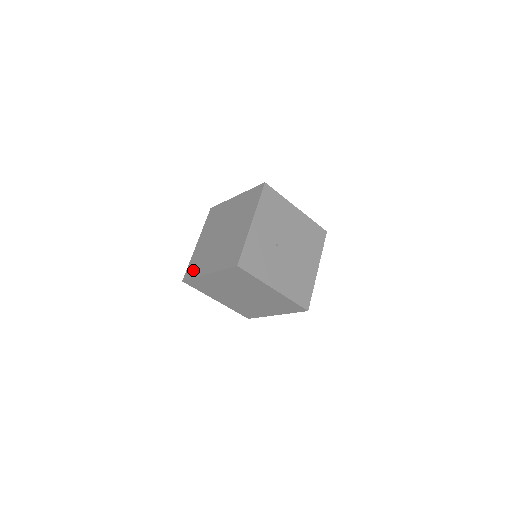
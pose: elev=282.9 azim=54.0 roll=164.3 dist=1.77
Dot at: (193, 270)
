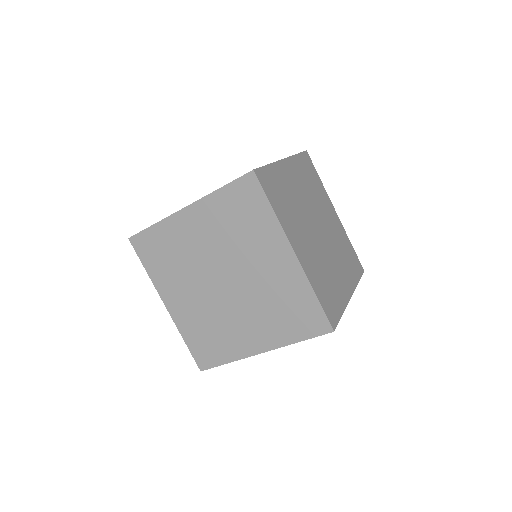
Dot at: (152, 256)
